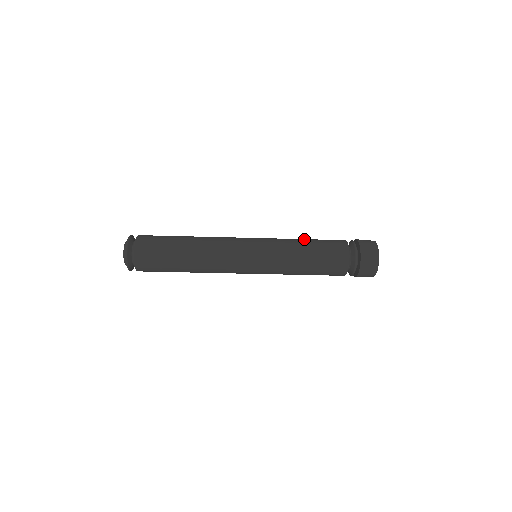
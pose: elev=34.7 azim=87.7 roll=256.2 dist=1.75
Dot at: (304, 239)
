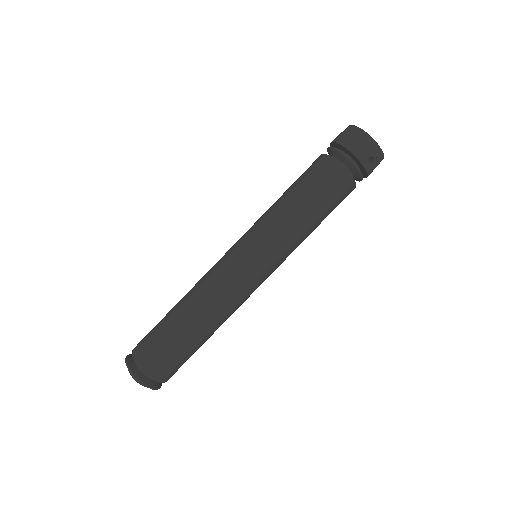
Dot at: occluded
